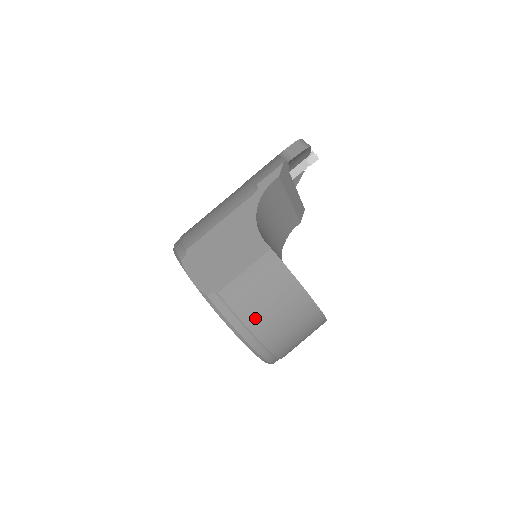
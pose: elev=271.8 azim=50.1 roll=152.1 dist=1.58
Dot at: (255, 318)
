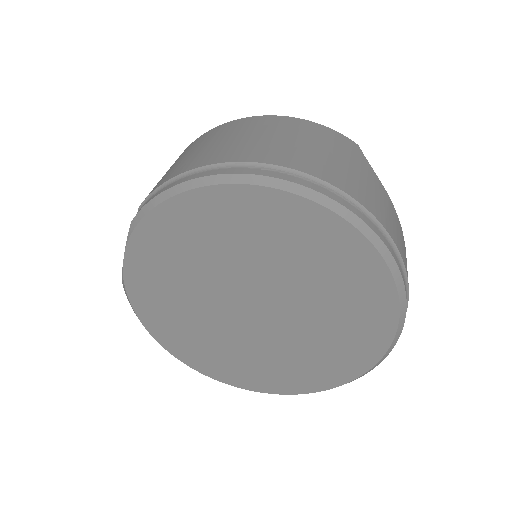
Dot at: (194, 162)
